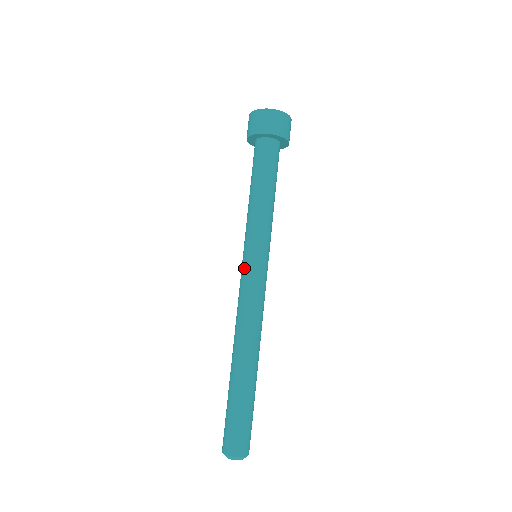
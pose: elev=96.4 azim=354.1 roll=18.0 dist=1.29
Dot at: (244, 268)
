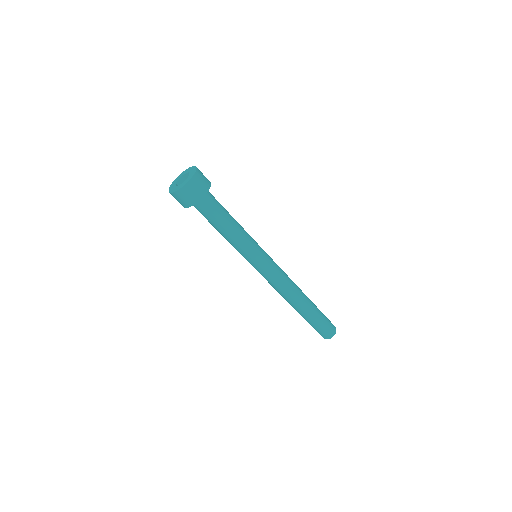
Dot at: occluded
